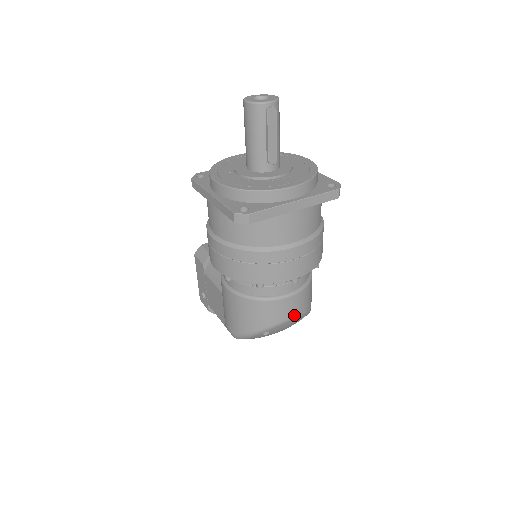
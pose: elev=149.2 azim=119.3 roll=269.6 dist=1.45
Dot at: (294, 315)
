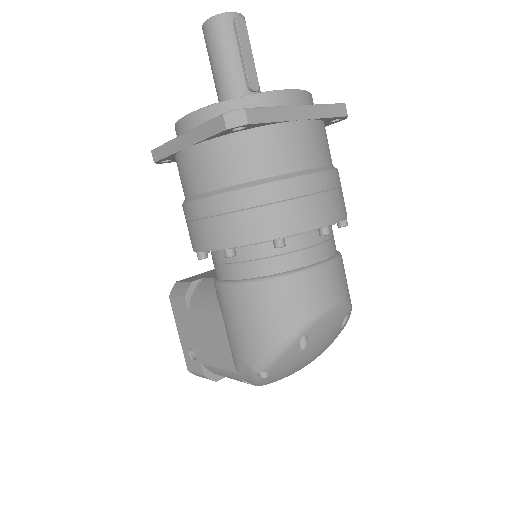
Dot at: (336, 301)
